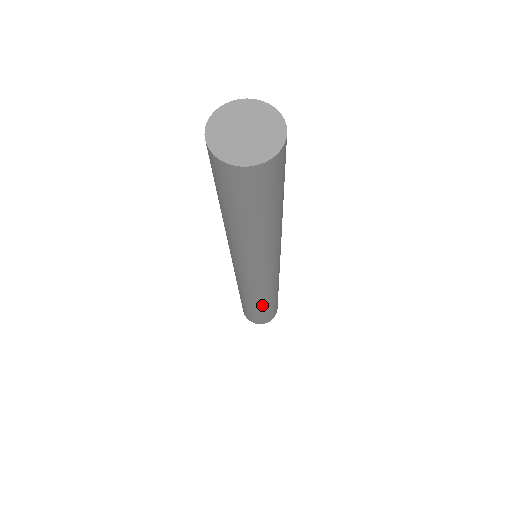
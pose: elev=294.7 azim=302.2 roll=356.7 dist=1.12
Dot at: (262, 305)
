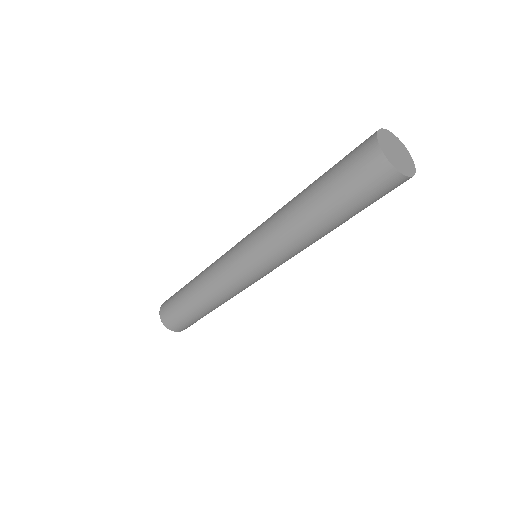
Dot at: (205, 304)
